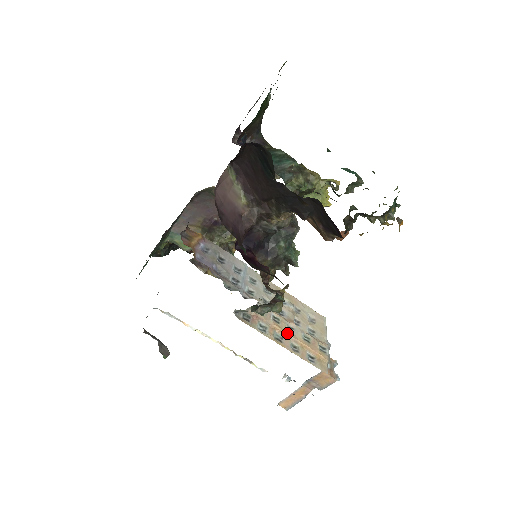
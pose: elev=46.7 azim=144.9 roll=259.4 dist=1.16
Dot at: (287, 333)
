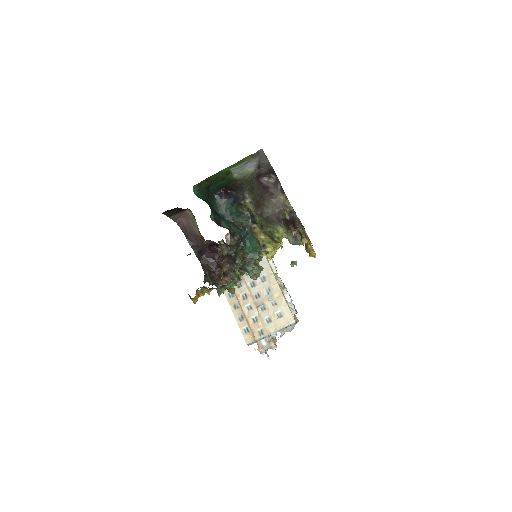
Dot at: (243, 308)
